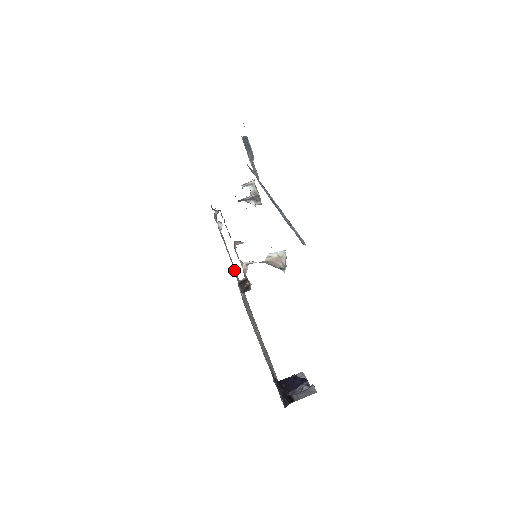
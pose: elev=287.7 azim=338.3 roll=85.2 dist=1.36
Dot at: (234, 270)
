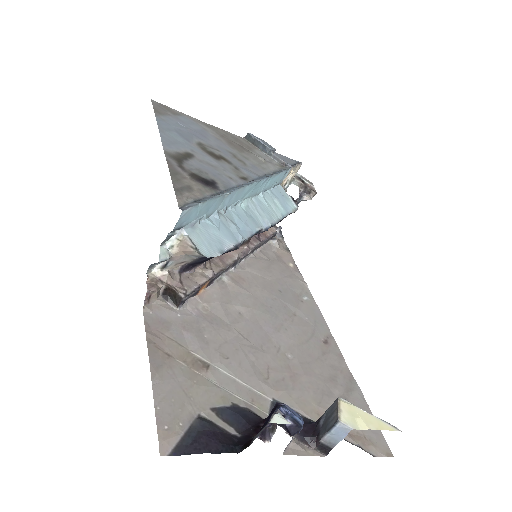
Dot at: (215, 284)
